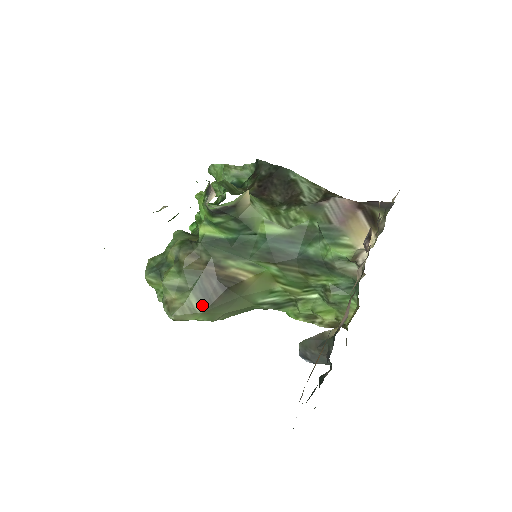
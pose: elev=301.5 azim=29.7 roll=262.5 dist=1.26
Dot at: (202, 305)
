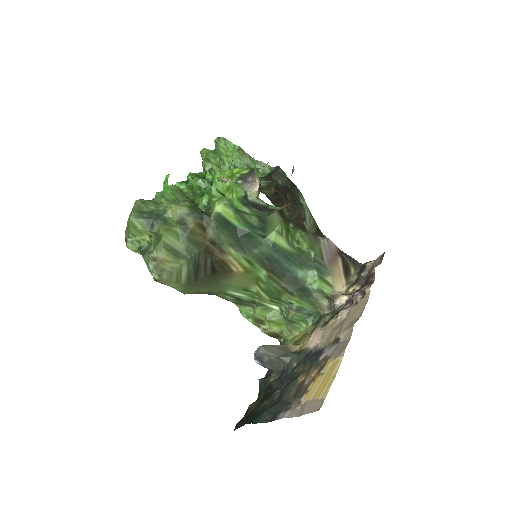
Dot at: (189, 277)
